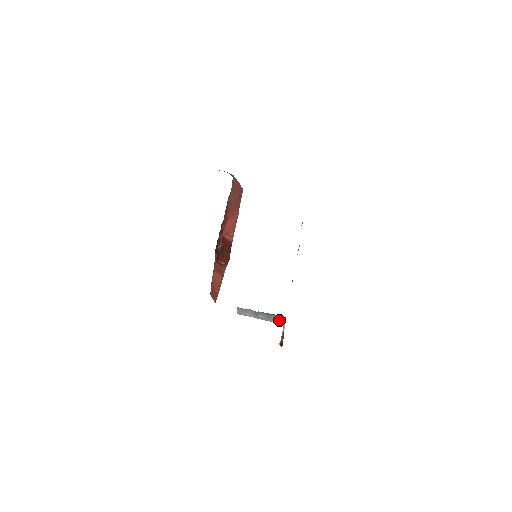
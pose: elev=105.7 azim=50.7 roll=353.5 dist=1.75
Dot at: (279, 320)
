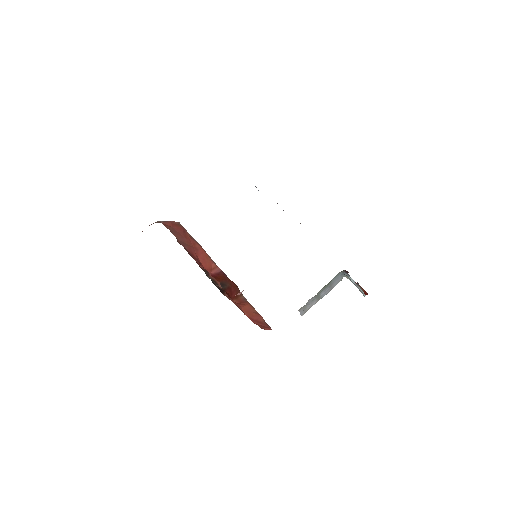
Dot at: (339, 279)
